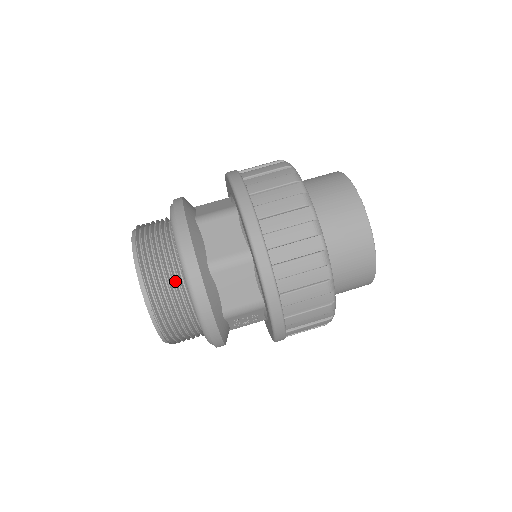
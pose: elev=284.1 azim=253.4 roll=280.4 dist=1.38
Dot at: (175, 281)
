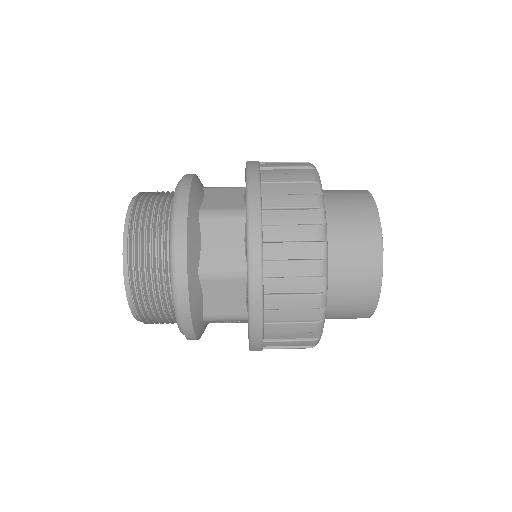
Dot at: (161, 276)
